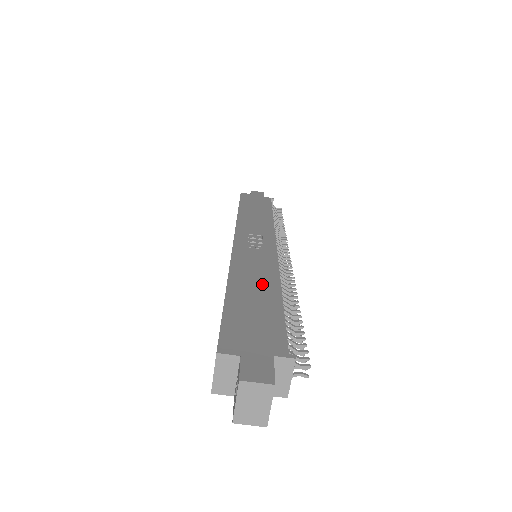
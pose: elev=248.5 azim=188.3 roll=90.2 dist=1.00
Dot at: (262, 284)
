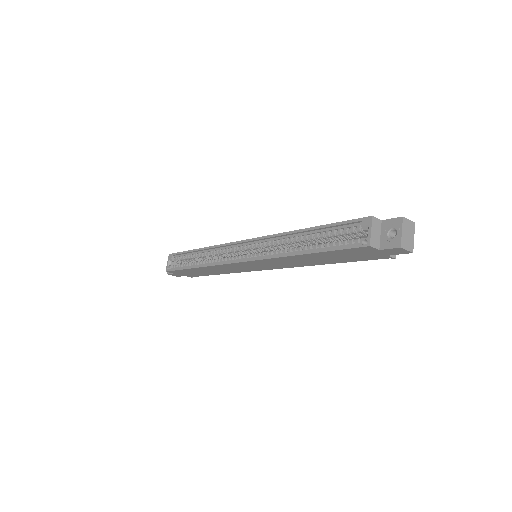
Dot at: occluded
